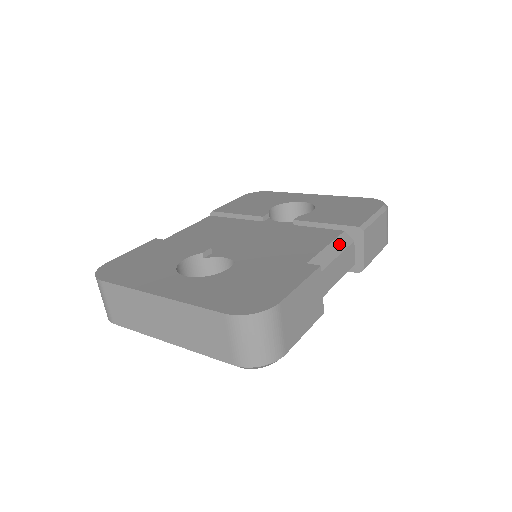
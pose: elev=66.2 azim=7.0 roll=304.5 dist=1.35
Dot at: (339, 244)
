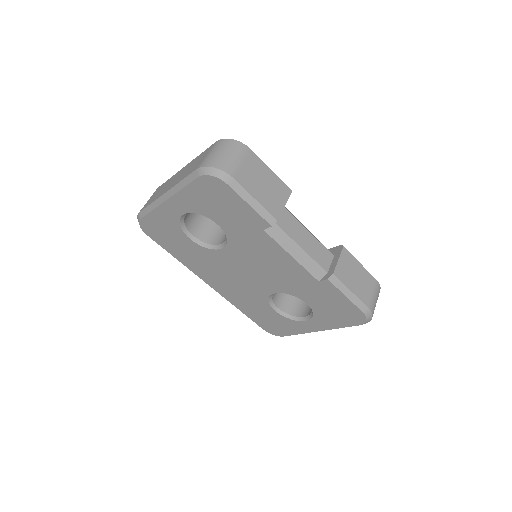
Dot at: occluded
